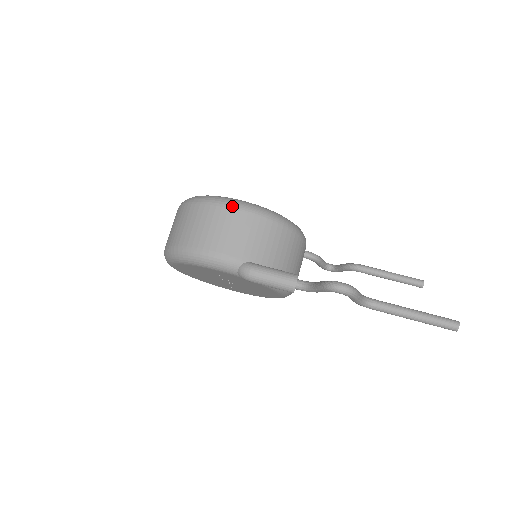
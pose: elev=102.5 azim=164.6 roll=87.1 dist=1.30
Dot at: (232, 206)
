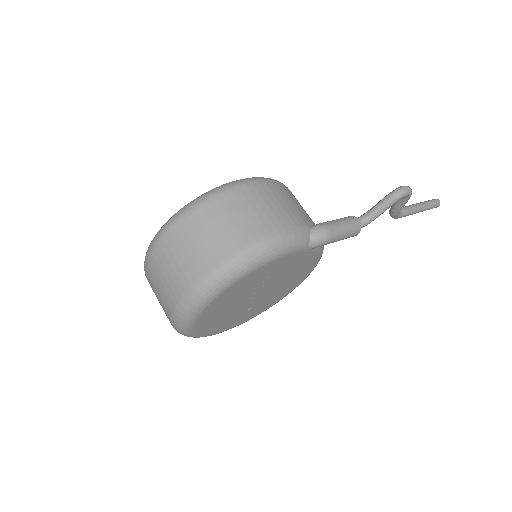
Dot at: (254, 182)
